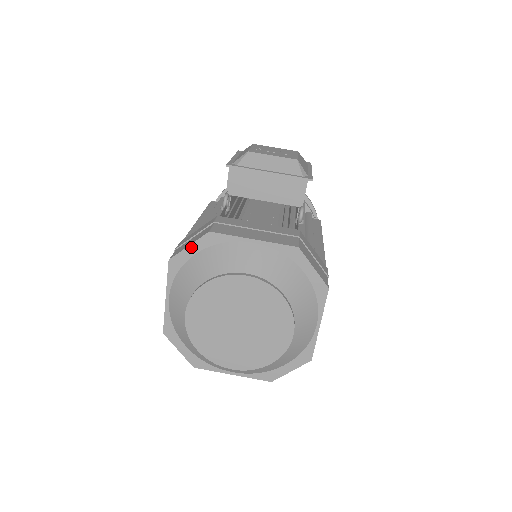
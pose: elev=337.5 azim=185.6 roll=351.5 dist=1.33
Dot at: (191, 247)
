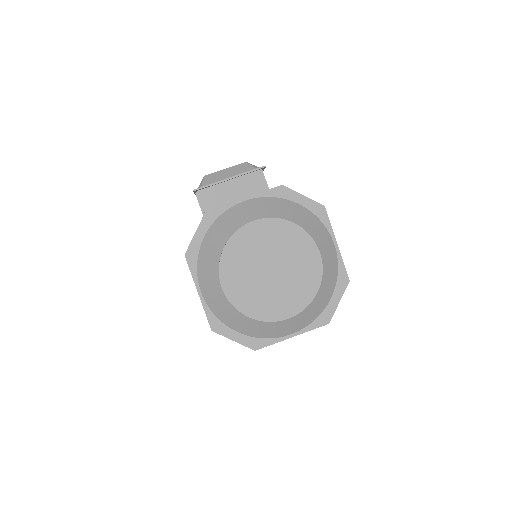
Dot at: (198, 233)
